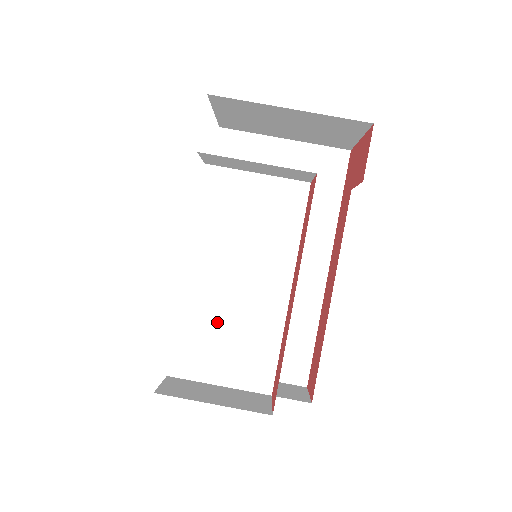
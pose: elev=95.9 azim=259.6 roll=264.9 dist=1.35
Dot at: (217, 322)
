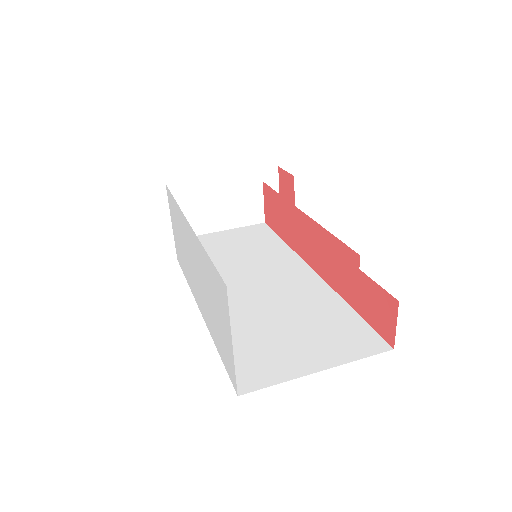
Dot at: (255, 294)
